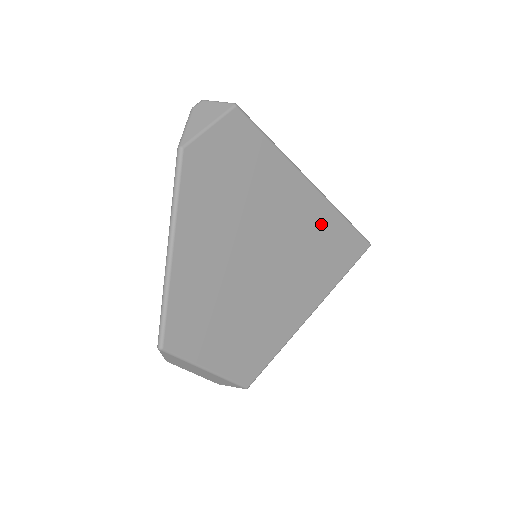
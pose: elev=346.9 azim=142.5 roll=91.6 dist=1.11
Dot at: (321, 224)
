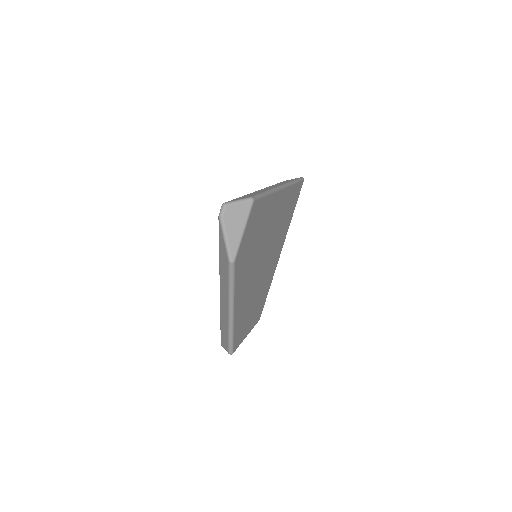
Dot at: (286, 203)
